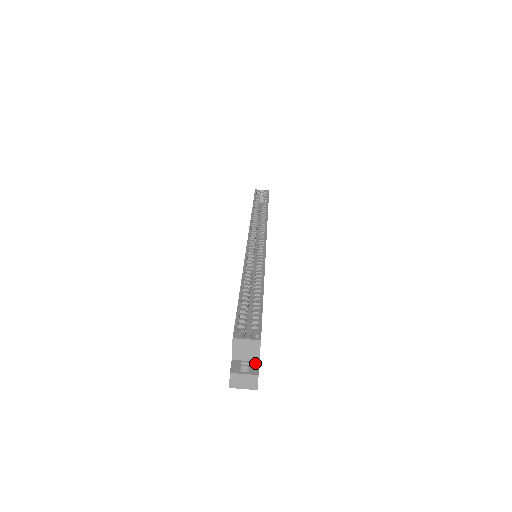
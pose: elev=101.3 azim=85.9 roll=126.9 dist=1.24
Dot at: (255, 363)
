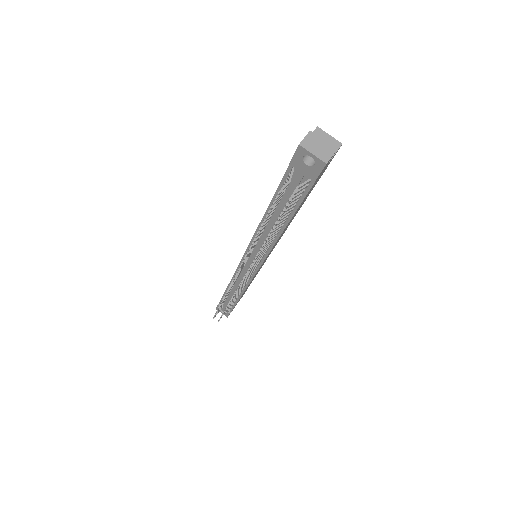
Dot at: occluded
